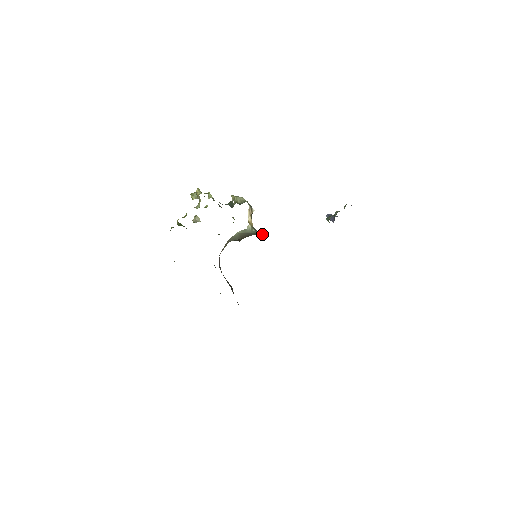
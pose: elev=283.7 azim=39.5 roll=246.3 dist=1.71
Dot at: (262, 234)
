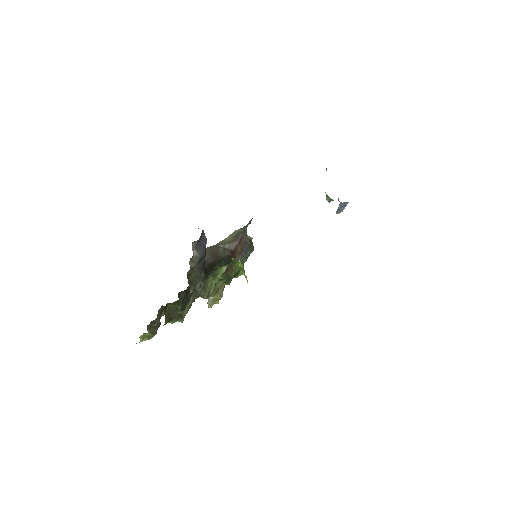
Dot at: (249, 222)
